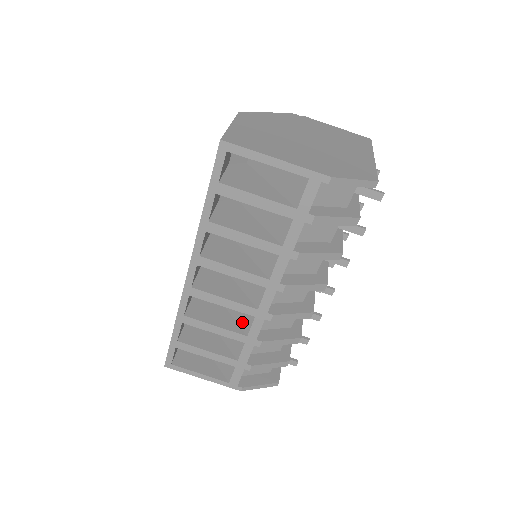
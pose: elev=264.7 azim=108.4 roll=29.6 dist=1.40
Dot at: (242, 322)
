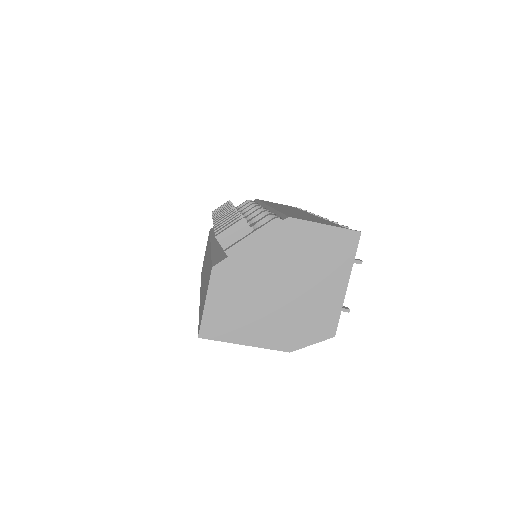
Dot at: occluded
